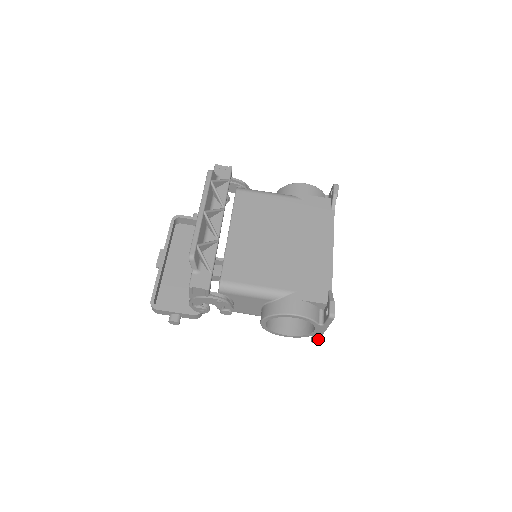
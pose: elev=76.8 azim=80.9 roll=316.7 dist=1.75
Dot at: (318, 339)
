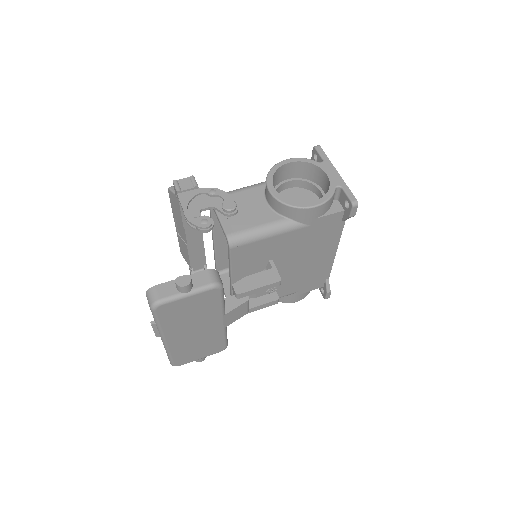
Dot at: (348, 190)
